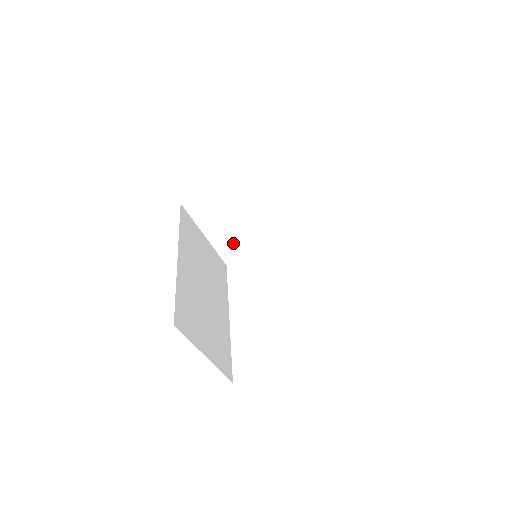
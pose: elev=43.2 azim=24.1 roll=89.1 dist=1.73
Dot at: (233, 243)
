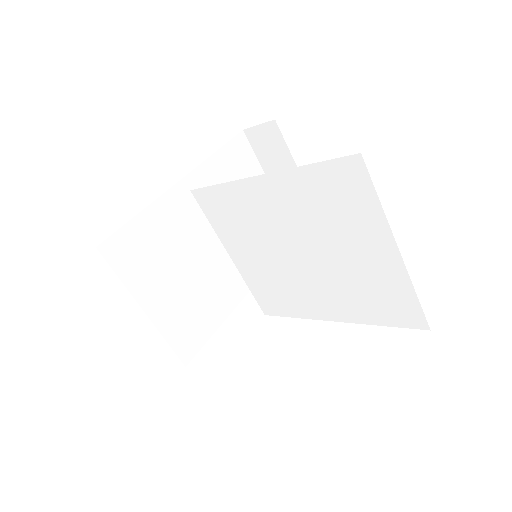
Dot at: (185, 315)
